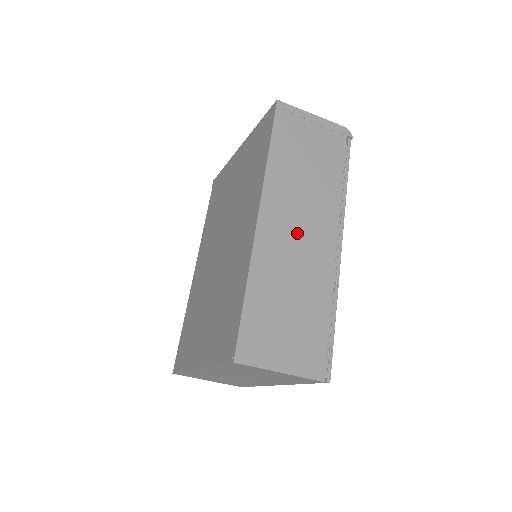
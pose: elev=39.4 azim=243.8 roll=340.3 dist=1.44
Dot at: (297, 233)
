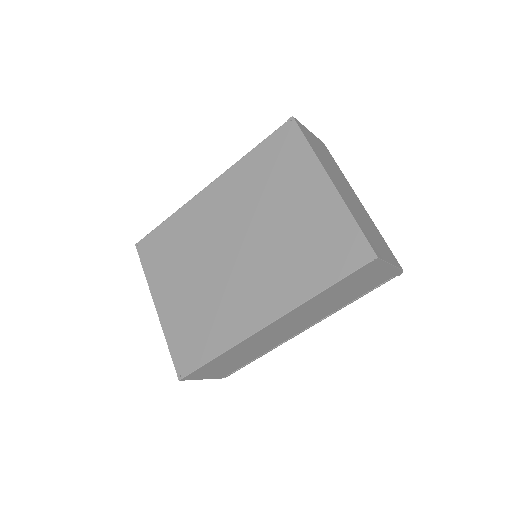
Dot at: (284, 329)
